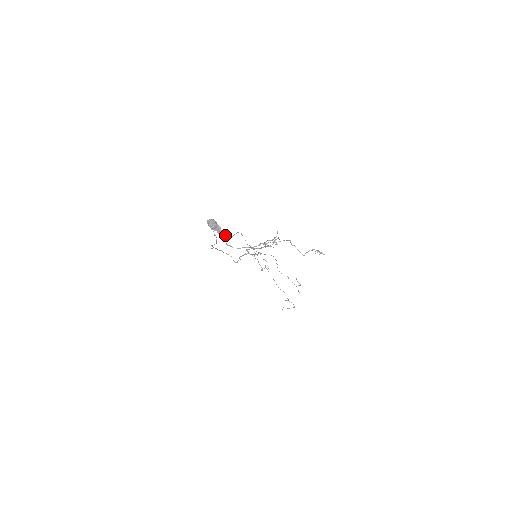
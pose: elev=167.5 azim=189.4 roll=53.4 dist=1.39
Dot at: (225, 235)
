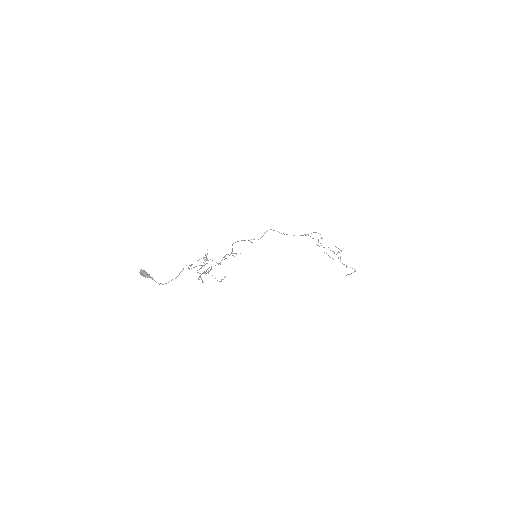
Dot at: (254, 239)
